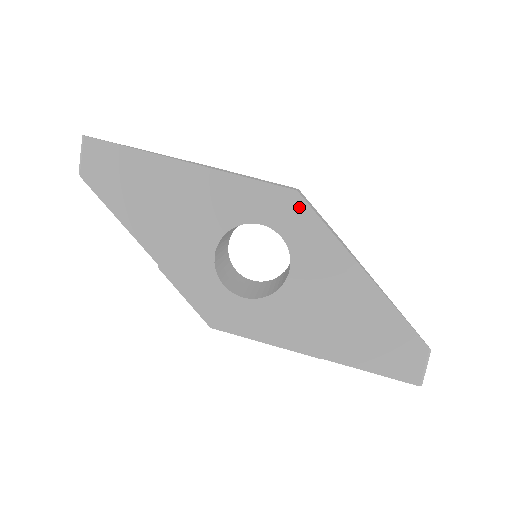
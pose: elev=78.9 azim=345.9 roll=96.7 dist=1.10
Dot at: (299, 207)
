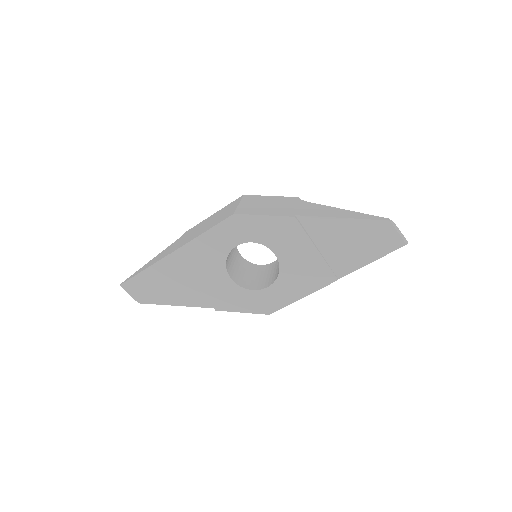
Dot at: (244, 220)
